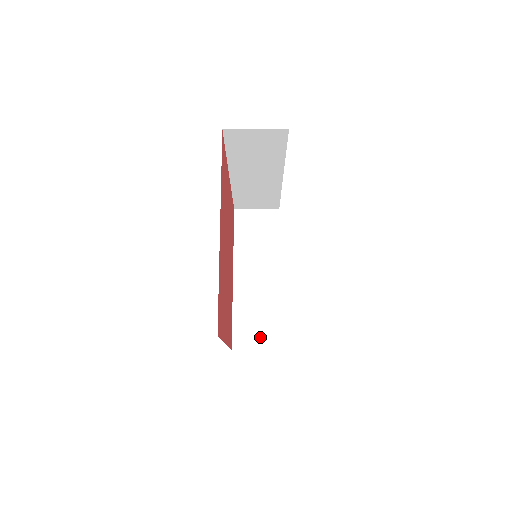
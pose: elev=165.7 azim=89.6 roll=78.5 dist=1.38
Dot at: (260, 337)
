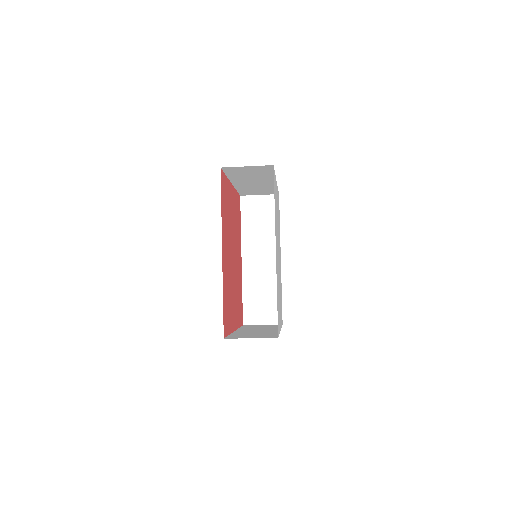
Dot at: occluded
